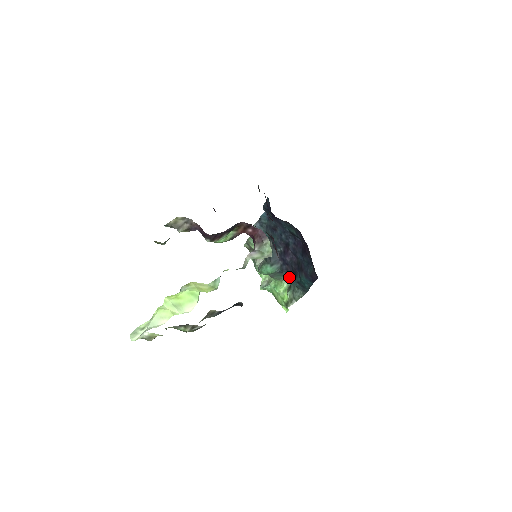
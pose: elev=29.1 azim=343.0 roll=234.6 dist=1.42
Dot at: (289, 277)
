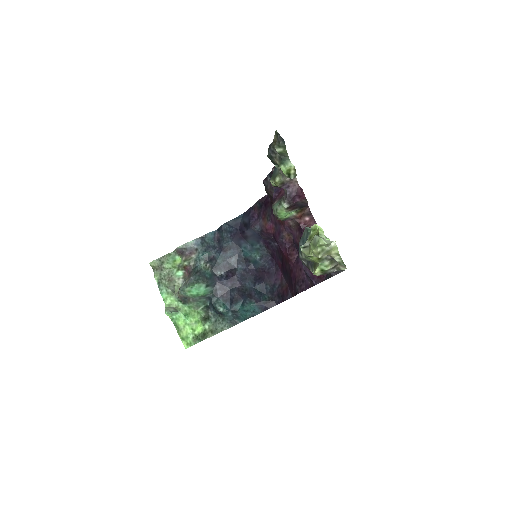
Dot at: (223, 304)
